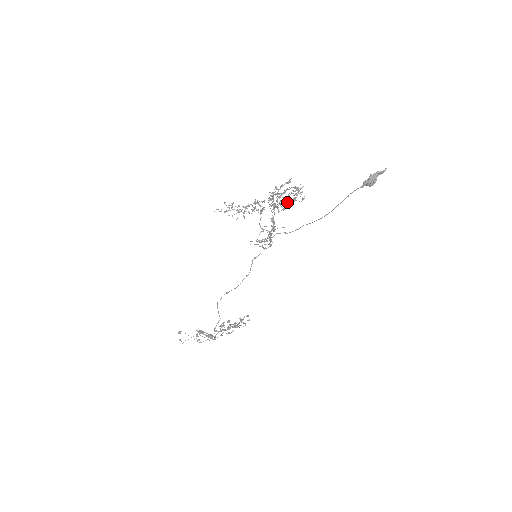
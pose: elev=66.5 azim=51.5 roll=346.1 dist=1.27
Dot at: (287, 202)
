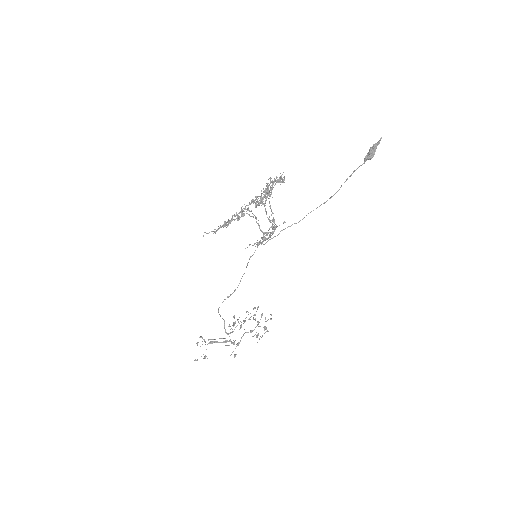
Dot at: occluded
